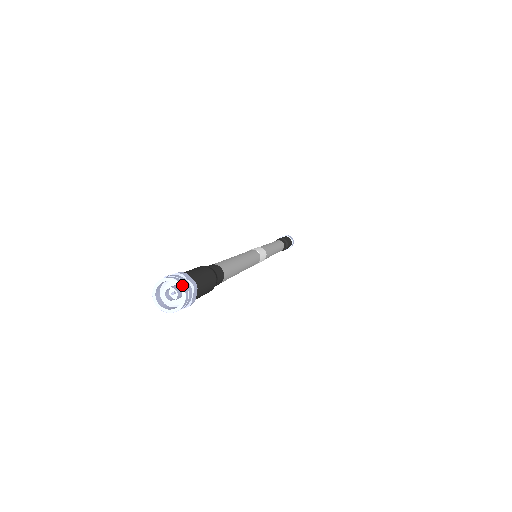
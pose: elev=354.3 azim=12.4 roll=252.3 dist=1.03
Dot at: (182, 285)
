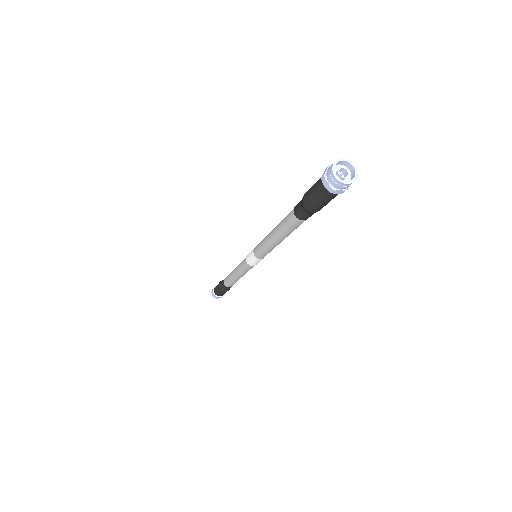
Dot at: (345, 159)
